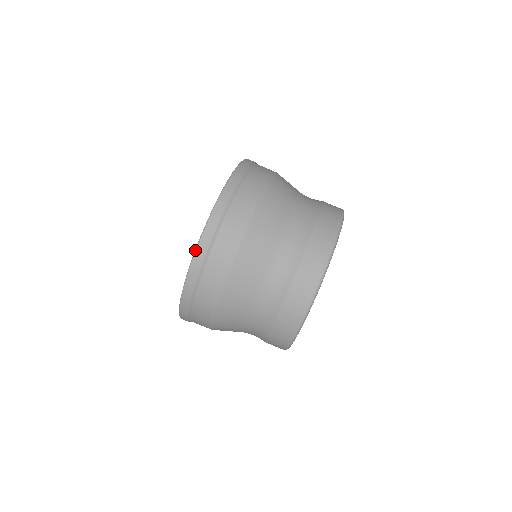
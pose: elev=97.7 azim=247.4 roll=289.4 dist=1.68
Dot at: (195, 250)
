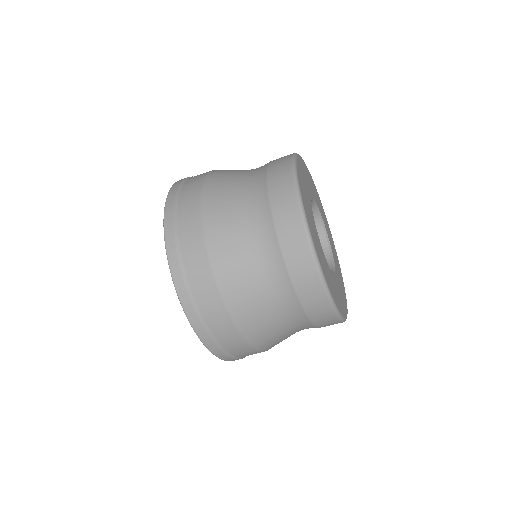
Dot at: occluded
